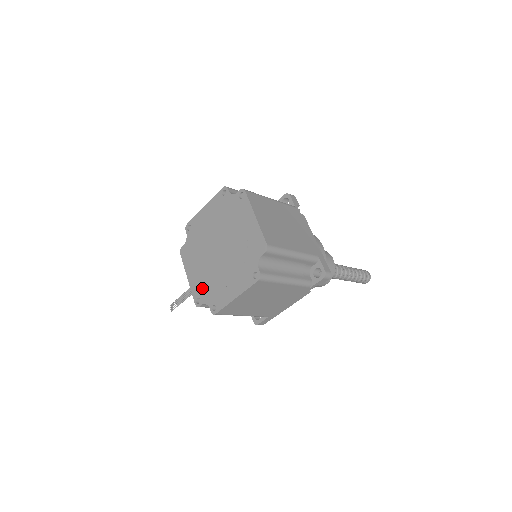
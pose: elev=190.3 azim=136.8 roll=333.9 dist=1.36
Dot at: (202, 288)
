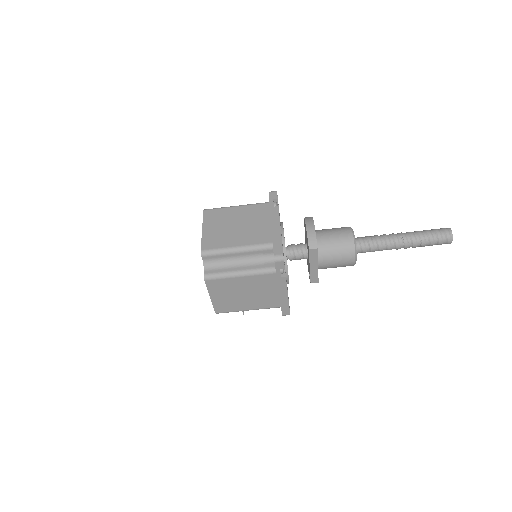
Dot at: occluded
